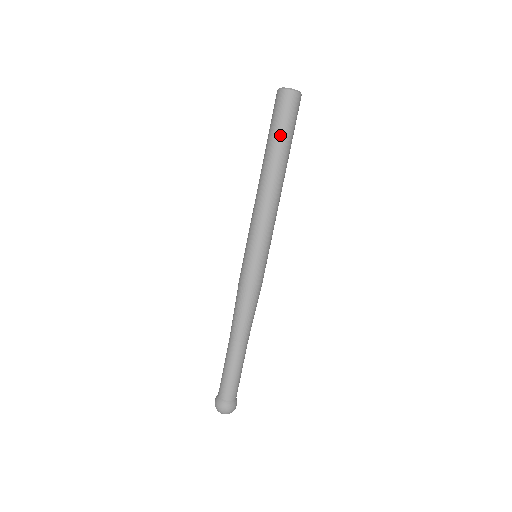
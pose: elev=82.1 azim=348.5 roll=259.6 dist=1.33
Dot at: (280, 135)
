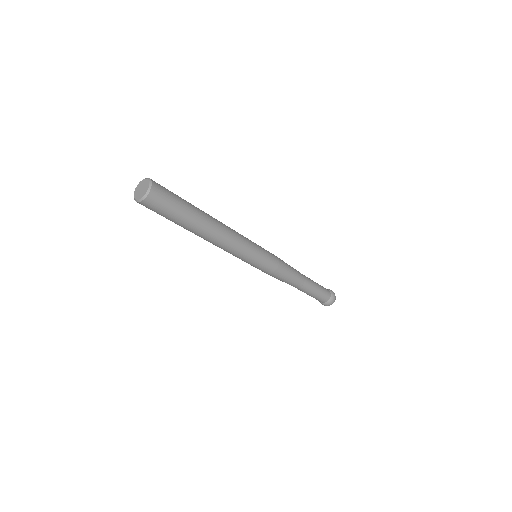
Dot at: (177, 221)
